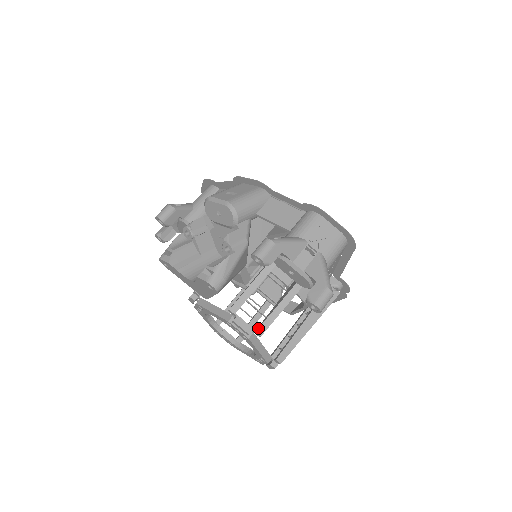
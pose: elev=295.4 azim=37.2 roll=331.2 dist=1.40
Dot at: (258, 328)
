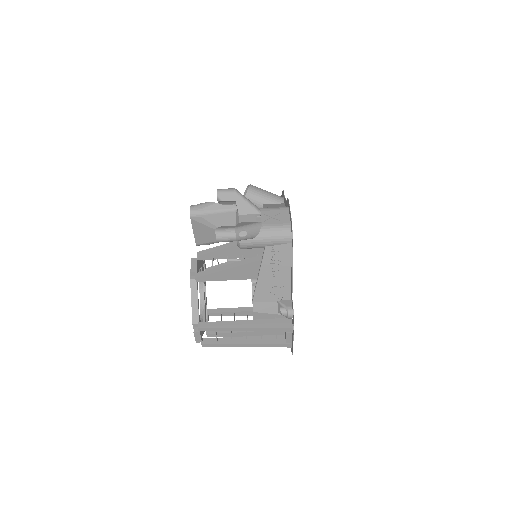
Dot at: (199, 272)
